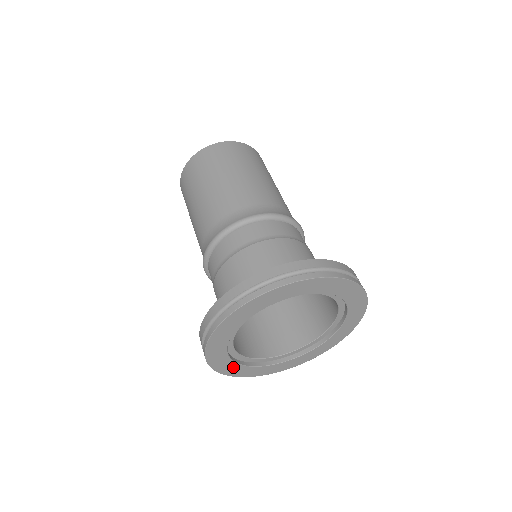
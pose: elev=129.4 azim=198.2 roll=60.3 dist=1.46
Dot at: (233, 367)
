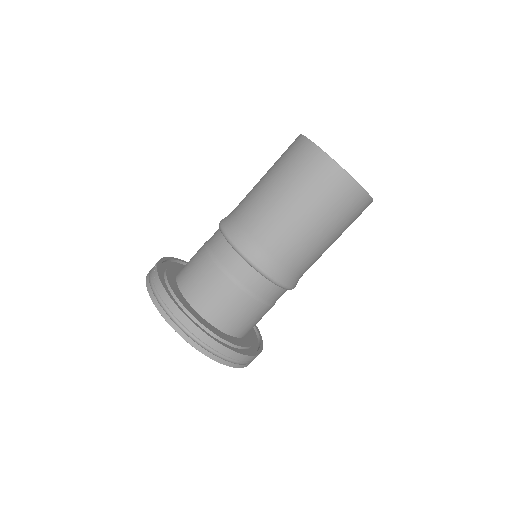
Dot at: occluded
